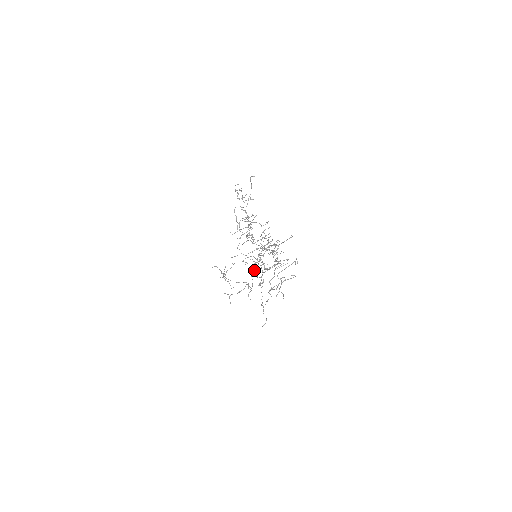
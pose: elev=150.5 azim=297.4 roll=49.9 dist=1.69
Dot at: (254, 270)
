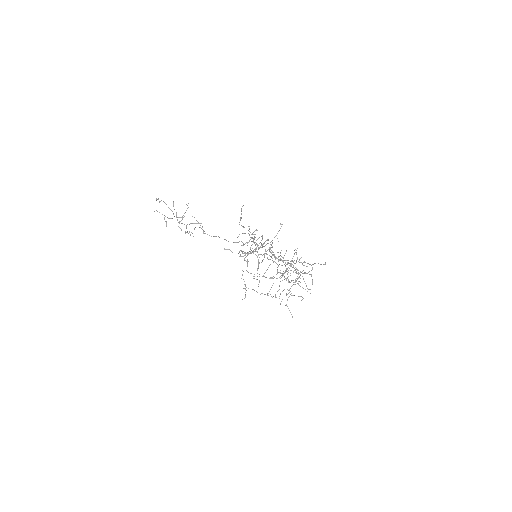
Dot at: occluded
